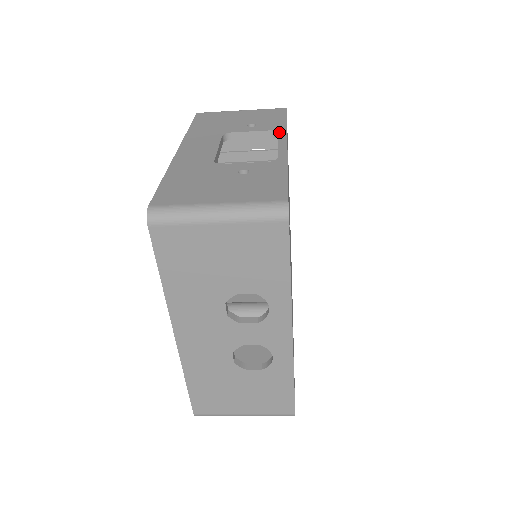
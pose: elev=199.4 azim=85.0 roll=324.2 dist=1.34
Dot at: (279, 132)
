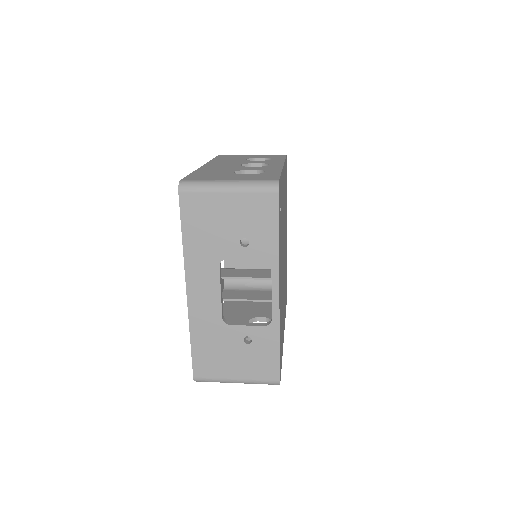
Dot at: (272, 266)
